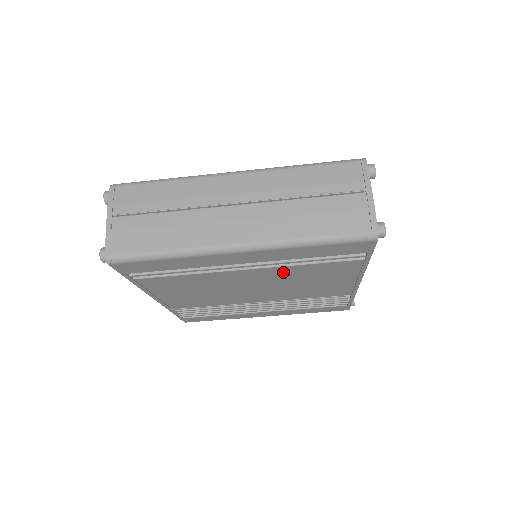
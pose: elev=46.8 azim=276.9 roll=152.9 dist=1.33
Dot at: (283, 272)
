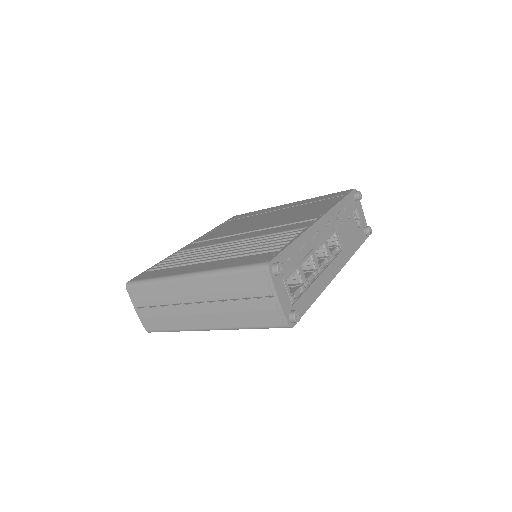
Dot at: occluded
